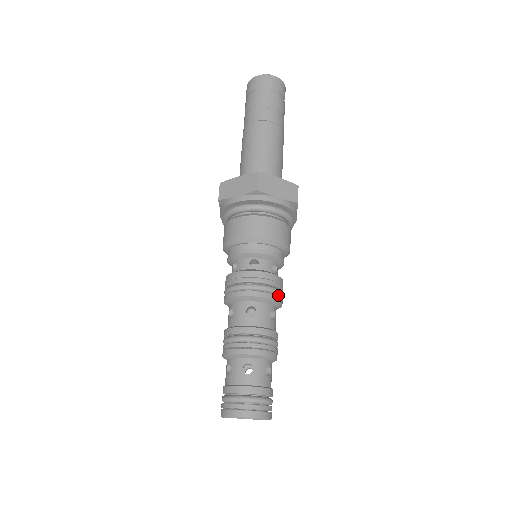
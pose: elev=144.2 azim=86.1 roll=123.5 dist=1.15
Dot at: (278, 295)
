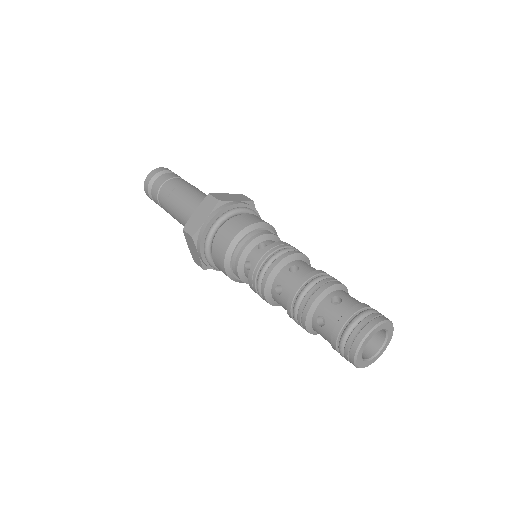
Dot at: occluded
